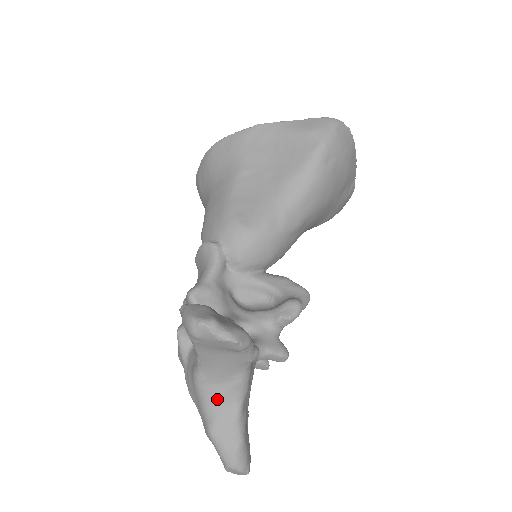
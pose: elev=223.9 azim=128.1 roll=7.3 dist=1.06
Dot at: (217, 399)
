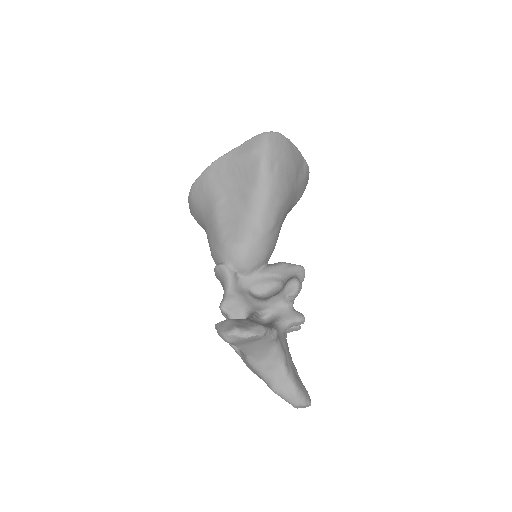
Dot at: (267, 369)
